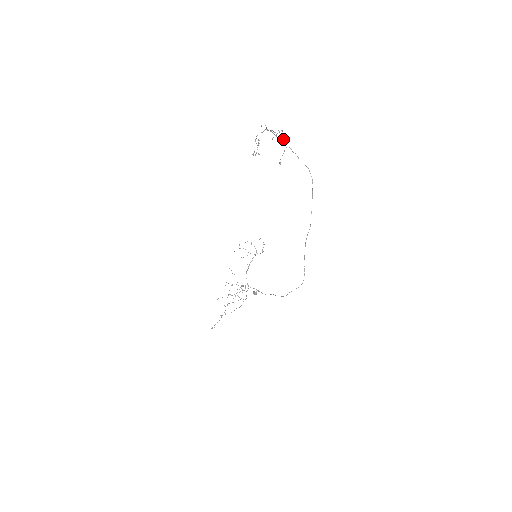
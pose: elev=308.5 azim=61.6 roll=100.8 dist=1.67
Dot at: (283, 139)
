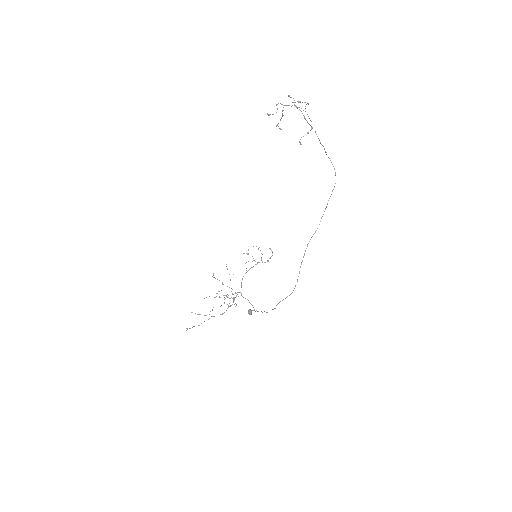
Dot at: occluded
